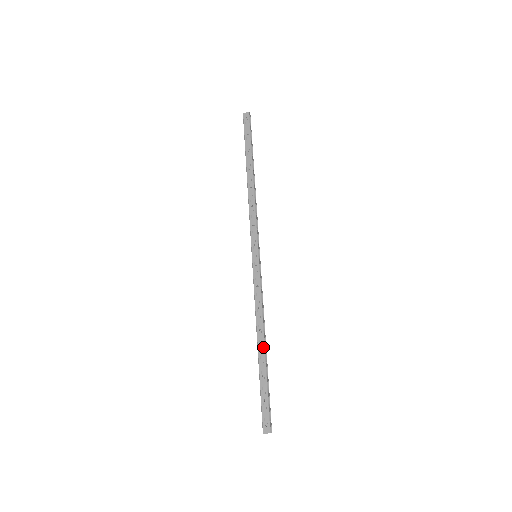
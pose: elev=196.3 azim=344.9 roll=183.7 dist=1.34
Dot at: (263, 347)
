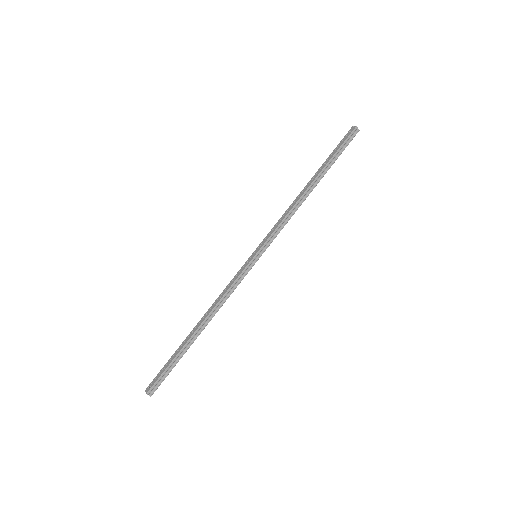
Dot at: (196, 329)
